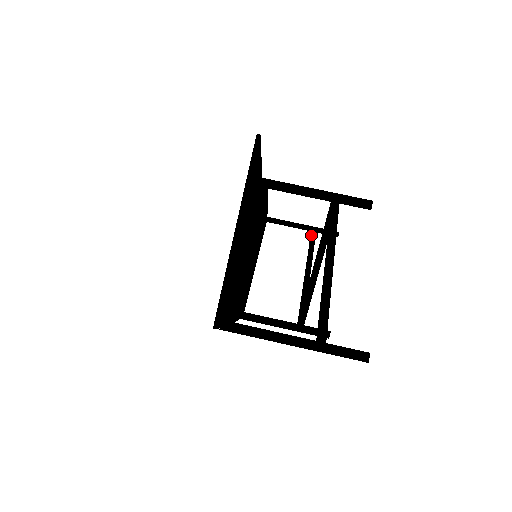
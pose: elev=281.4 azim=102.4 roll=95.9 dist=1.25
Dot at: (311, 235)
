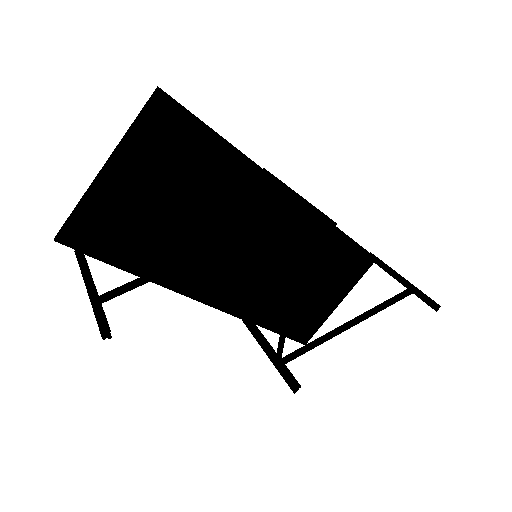
Dot at: (401, 292)
